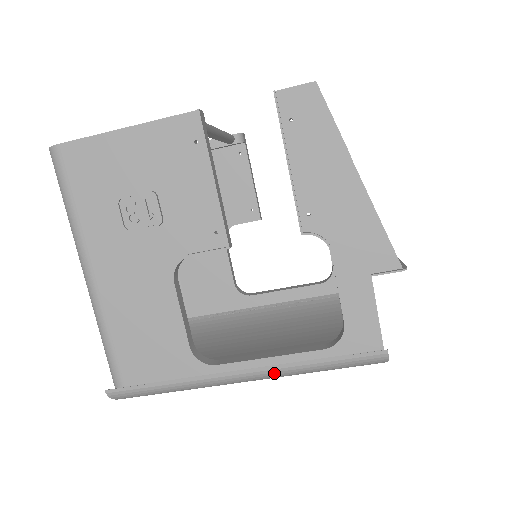
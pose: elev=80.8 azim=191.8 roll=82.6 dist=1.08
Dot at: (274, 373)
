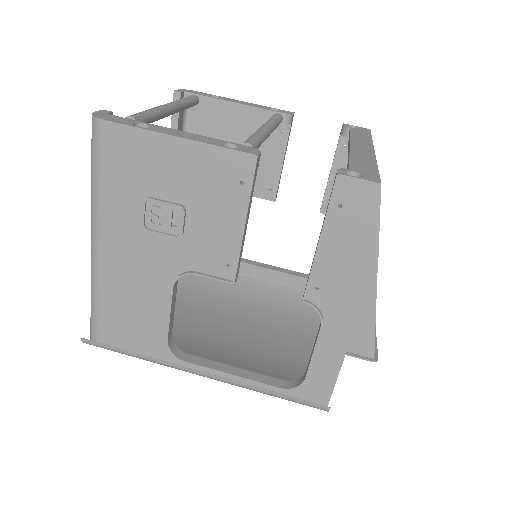
Dot at: (231, 384)
